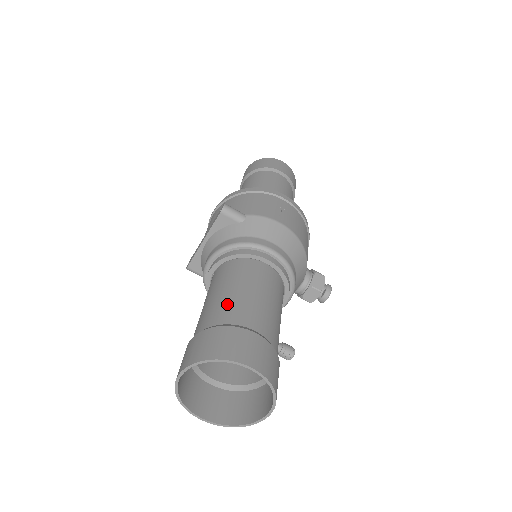
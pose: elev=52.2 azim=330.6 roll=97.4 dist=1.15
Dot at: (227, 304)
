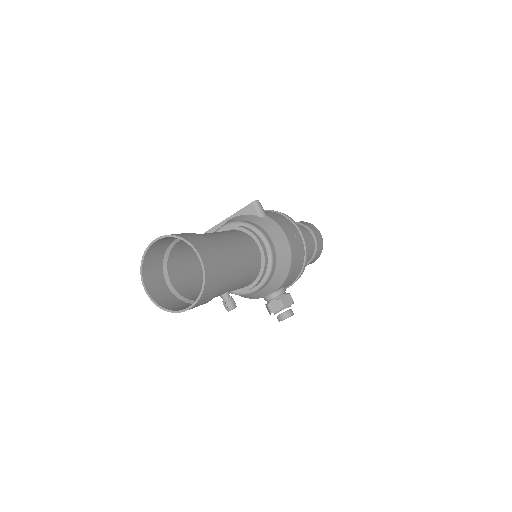
Dot at: (214, 235)
